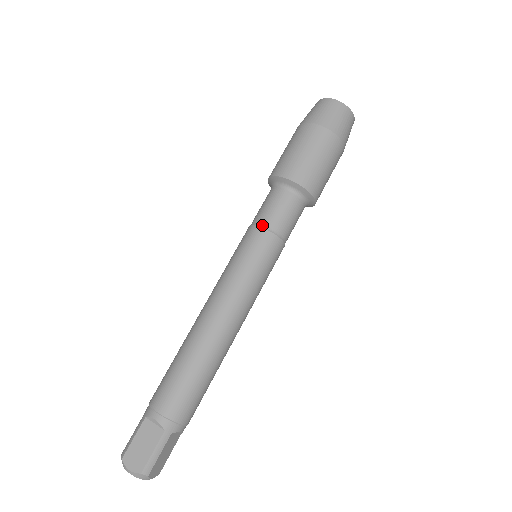
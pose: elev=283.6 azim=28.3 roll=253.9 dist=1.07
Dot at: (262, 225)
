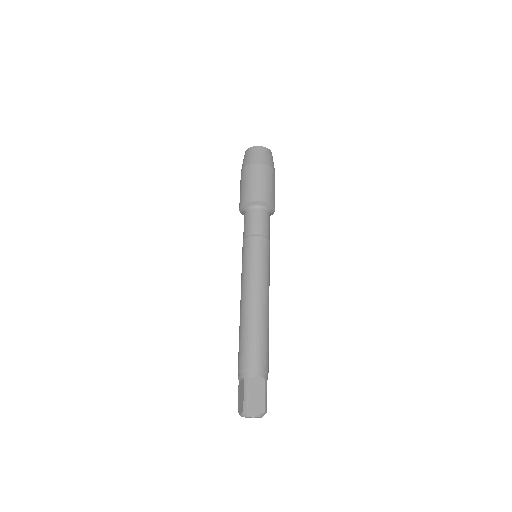
Dot at: (243, 238)
